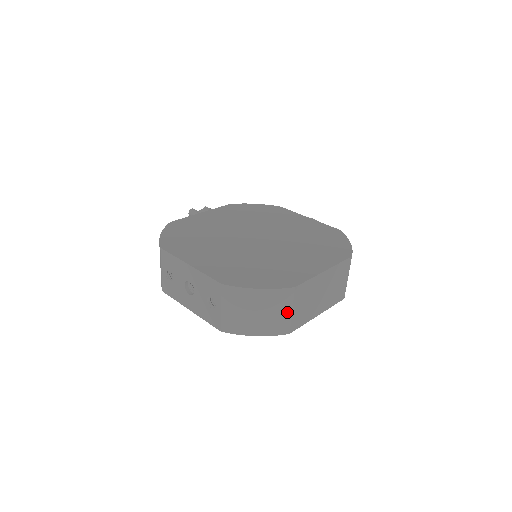
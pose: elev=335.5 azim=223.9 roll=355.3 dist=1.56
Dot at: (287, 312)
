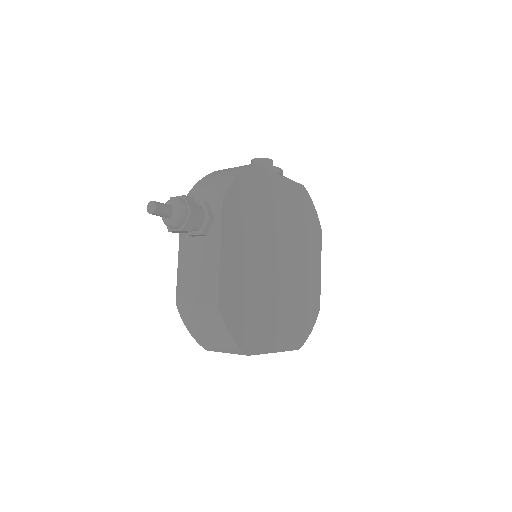
Dot at: occluded
